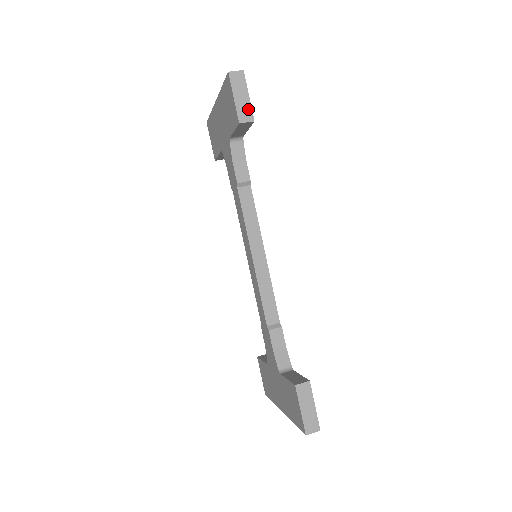
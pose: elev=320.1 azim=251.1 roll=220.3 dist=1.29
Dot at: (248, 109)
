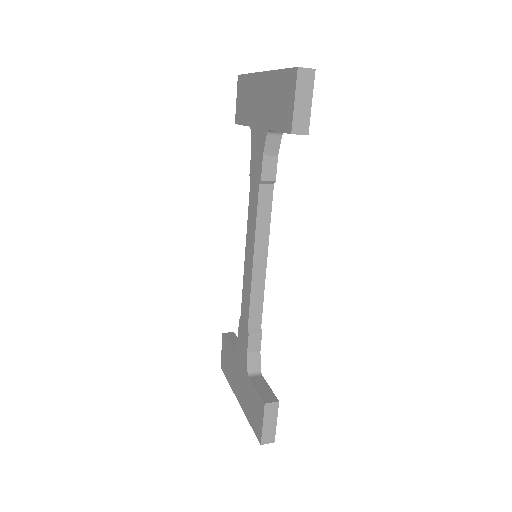
Dot at: (306, 119)
